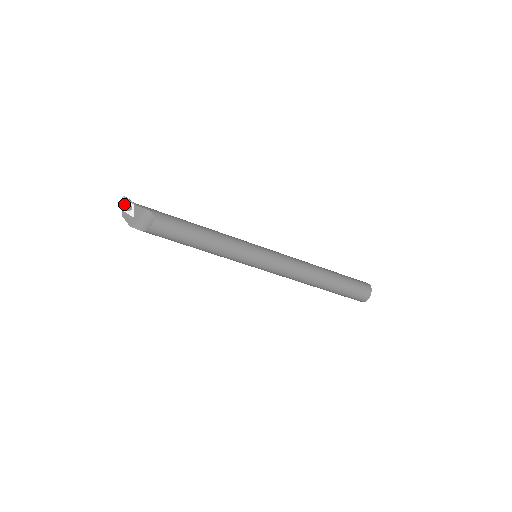
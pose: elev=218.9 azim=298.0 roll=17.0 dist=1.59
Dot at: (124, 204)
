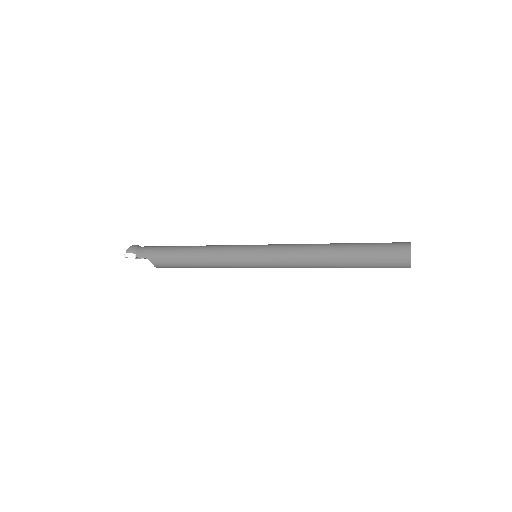
Dot at: occluded
